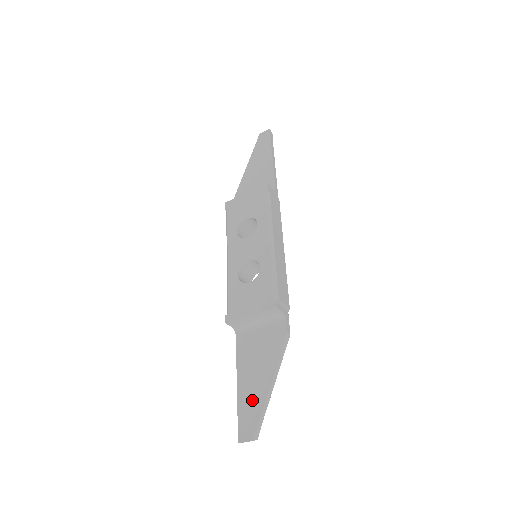
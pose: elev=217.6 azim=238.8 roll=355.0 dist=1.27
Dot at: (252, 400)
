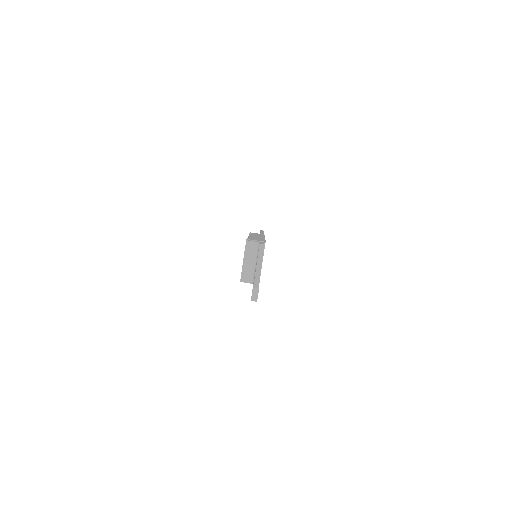
Dot at: occluded
